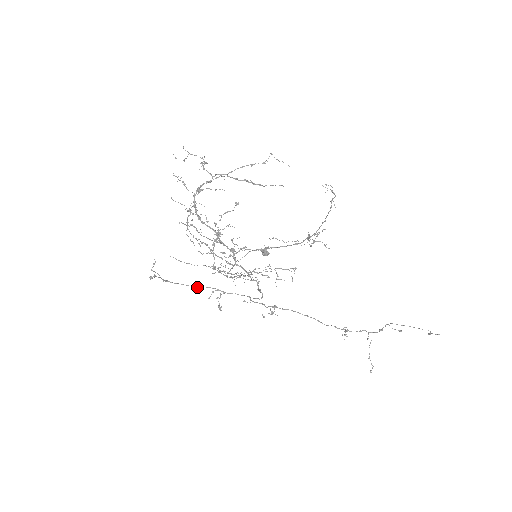
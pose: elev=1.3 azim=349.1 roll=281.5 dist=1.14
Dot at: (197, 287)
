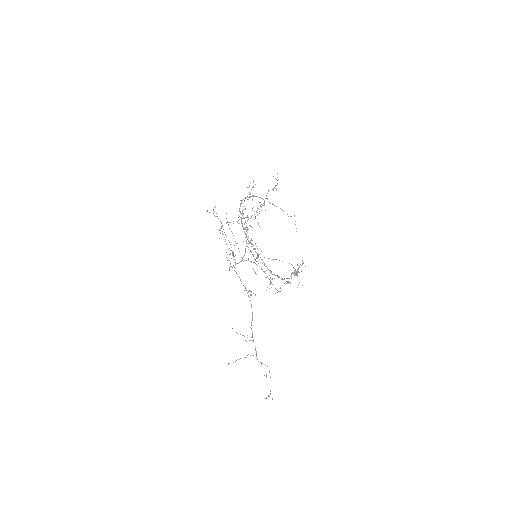
Dot at: occluded
